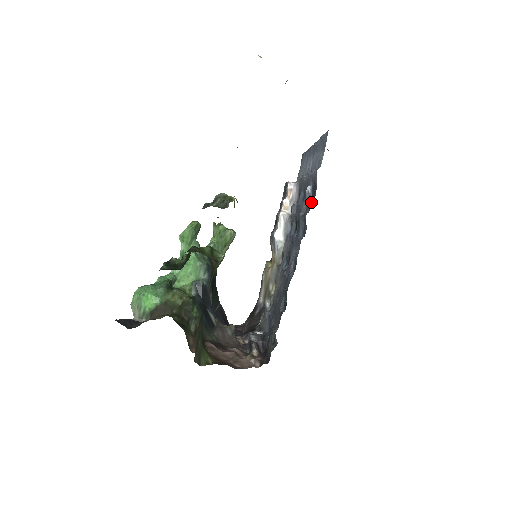
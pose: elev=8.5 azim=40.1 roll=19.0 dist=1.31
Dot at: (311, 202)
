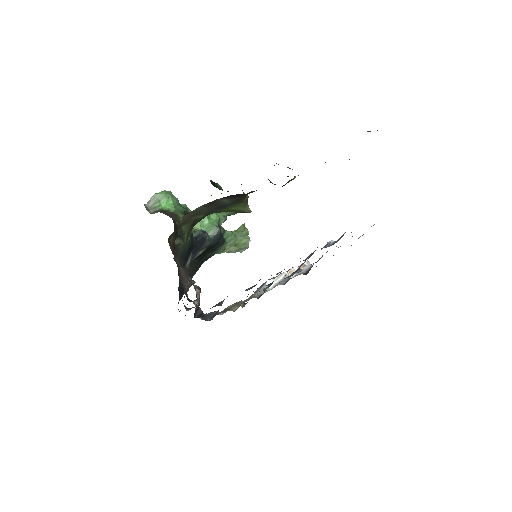
Dot at: occluded
